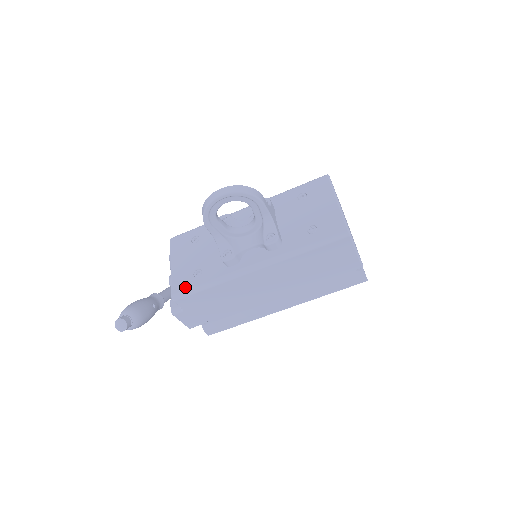
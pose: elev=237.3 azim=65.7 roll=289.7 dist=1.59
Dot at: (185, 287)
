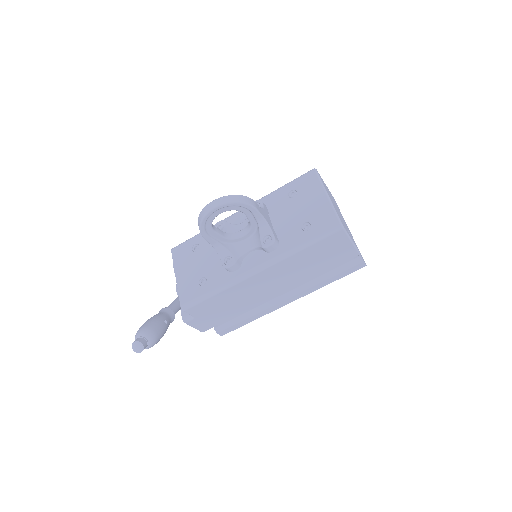
Dot at: (192, 297)
